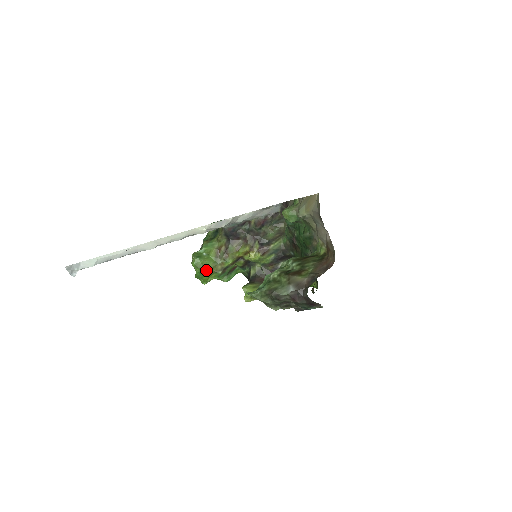
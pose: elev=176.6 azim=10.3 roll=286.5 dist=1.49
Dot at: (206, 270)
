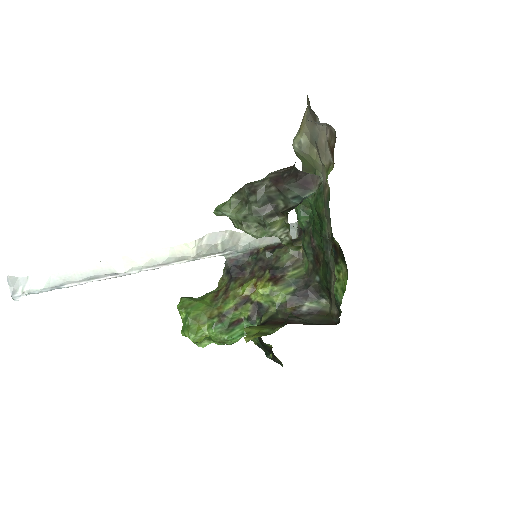
Dot at: (195, 313)
